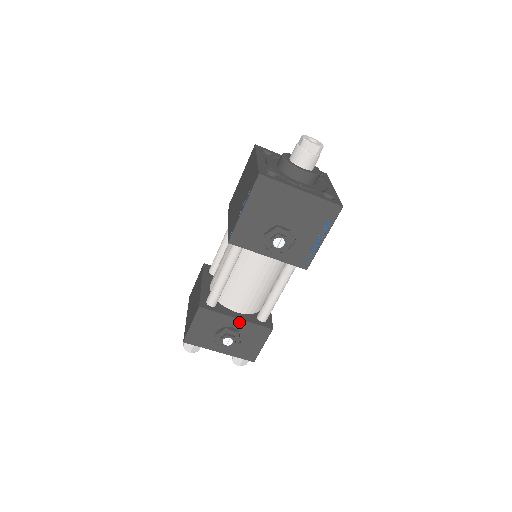
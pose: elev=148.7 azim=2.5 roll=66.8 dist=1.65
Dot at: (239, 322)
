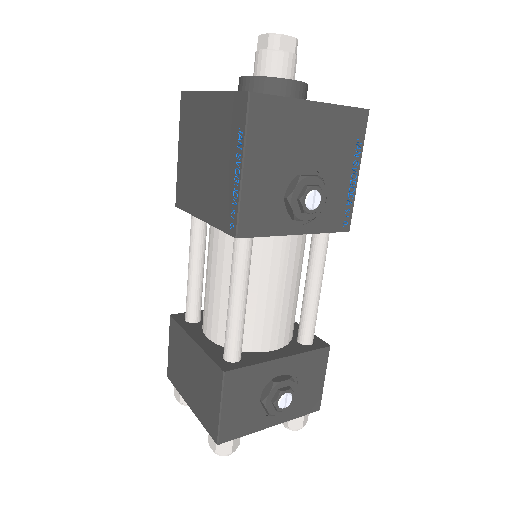
Dot at: (286, 362)
